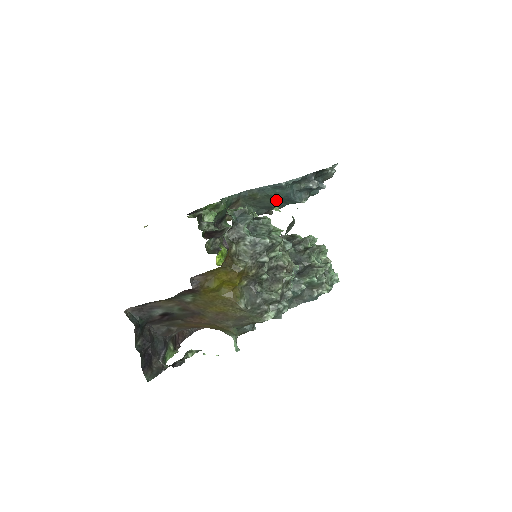
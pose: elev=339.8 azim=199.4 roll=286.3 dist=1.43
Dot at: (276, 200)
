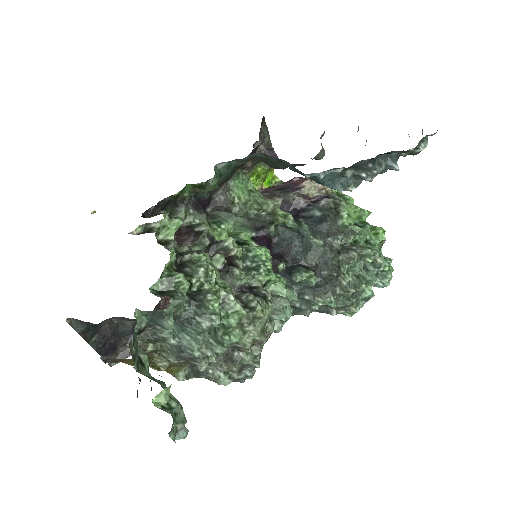
Dot at: occluded
